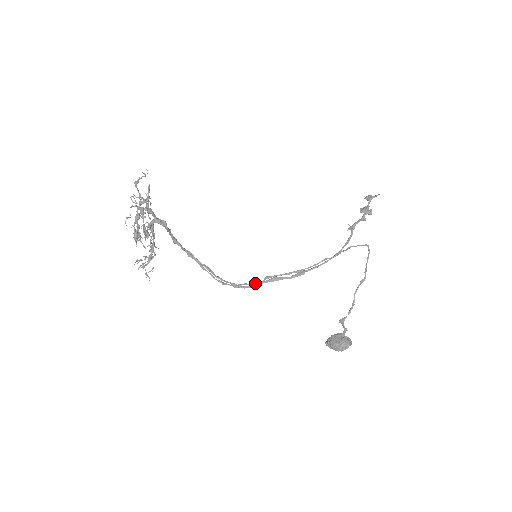
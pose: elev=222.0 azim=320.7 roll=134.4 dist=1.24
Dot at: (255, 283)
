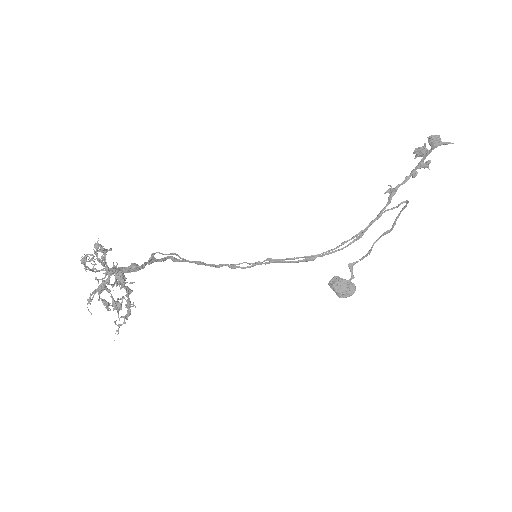
Dot at: (255, 264)
